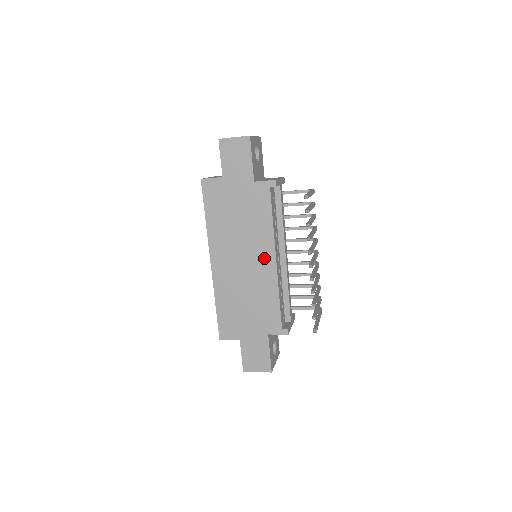
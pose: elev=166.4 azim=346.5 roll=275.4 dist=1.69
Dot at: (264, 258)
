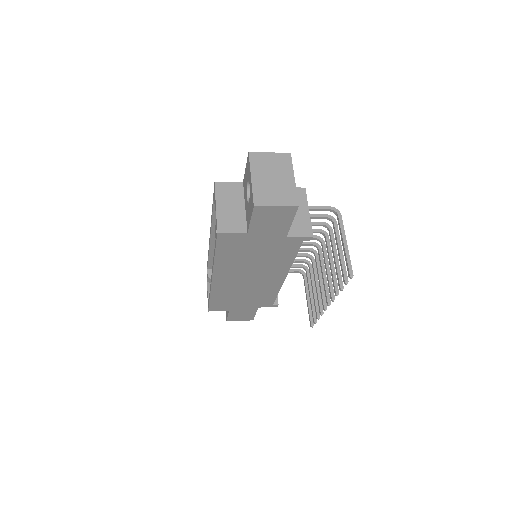
Dot at: (274, 277)
